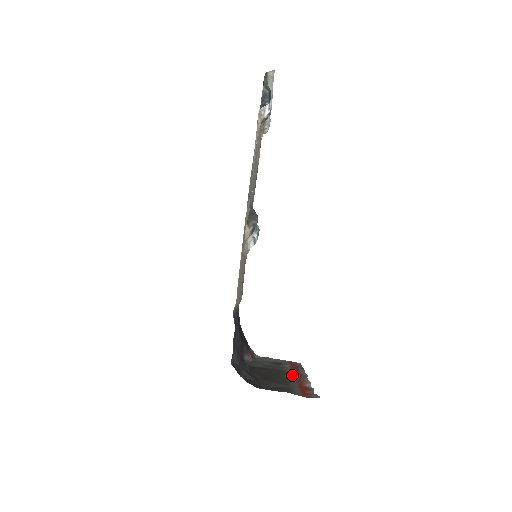
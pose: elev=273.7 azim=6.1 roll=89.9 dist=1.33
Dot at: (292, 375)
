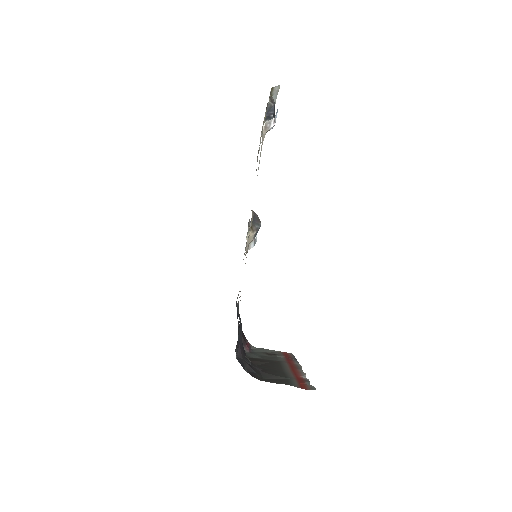
Dot at: (288, 366)
